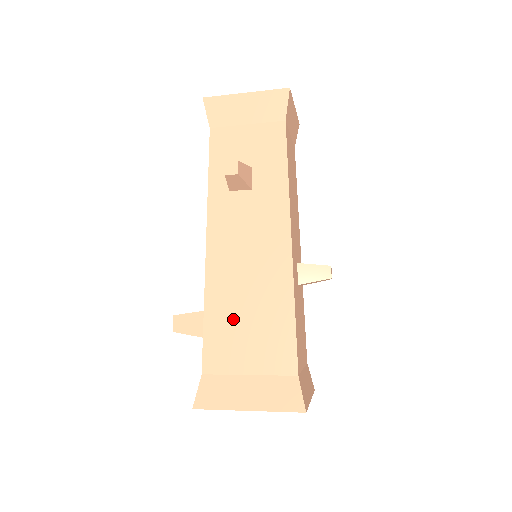
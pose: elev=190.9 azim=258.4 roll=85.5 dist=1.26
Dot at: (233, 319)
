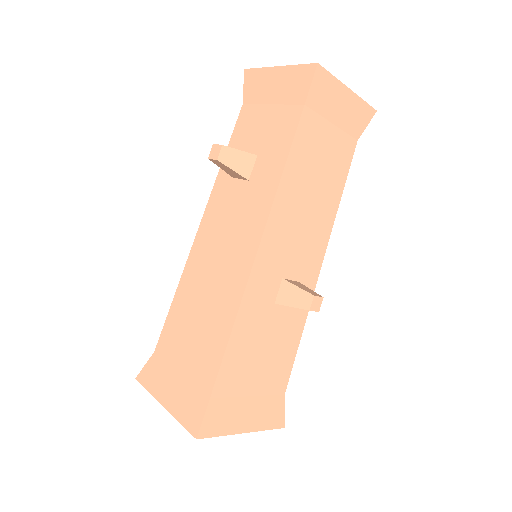
Dot at: (189, 312)
